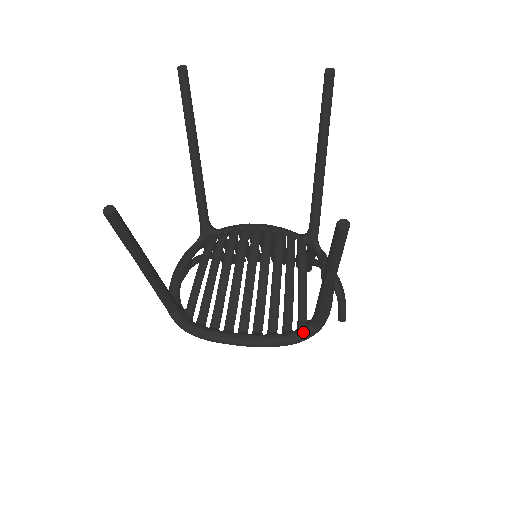
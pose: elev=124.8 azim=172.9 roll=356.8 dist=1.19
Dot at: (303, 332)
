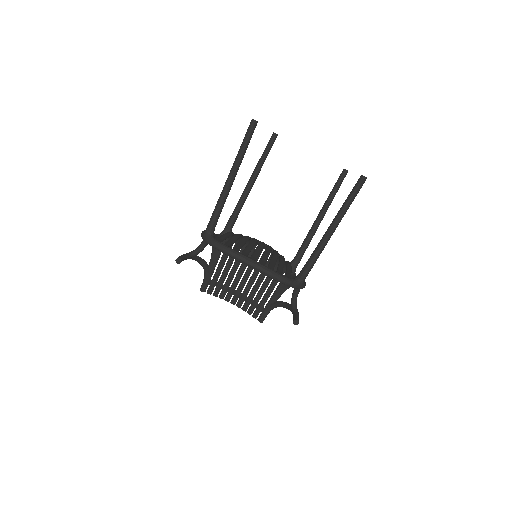
Dot at: (290, 278)
